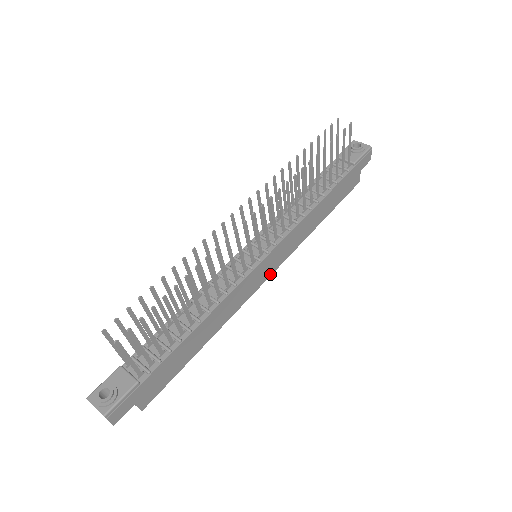
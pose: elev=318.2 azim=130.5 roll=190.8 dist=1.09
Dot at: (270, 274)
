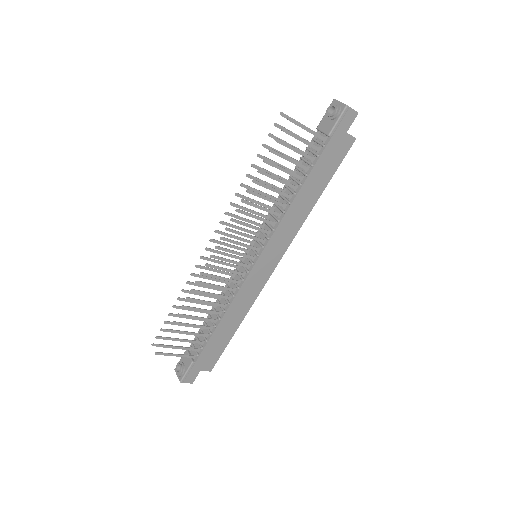
Dot at: (276, 264)
